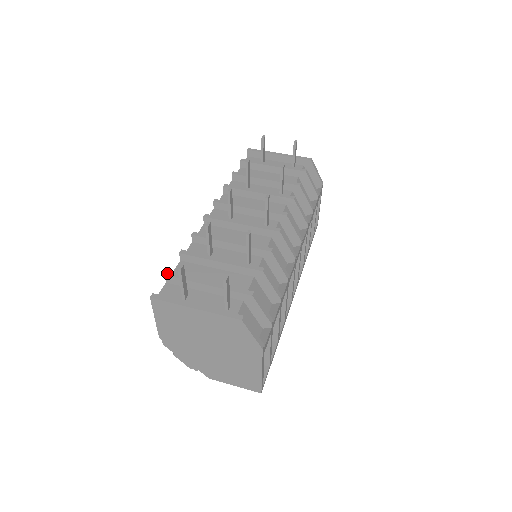
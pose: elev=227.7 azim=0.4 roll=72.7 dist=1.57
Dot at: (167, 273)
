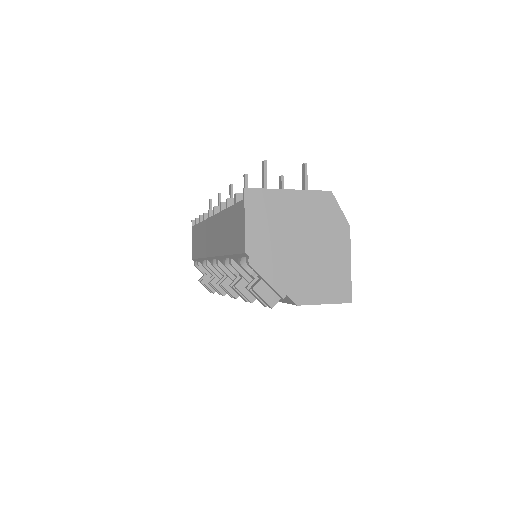
Dot at: (236, 193)
